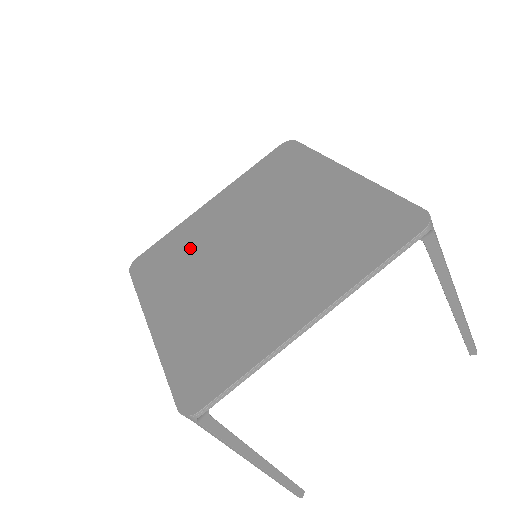
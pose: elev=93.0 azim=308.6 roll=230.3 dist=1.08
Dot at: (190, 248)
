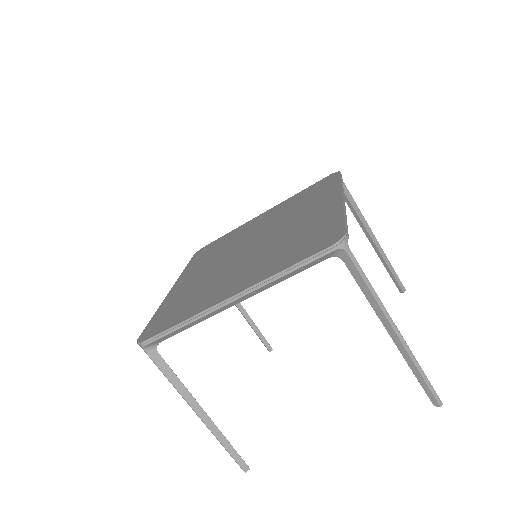
Dot at: (227, 244)
